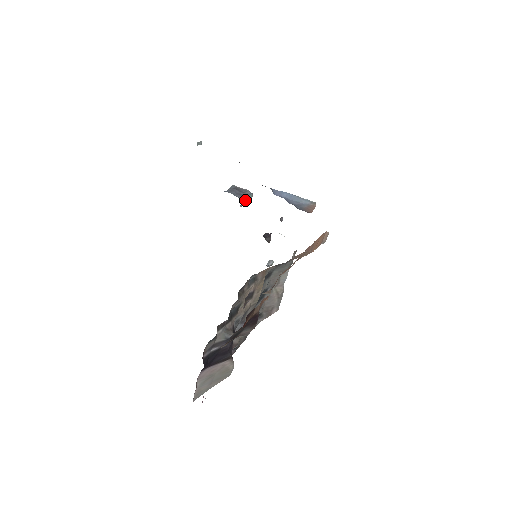
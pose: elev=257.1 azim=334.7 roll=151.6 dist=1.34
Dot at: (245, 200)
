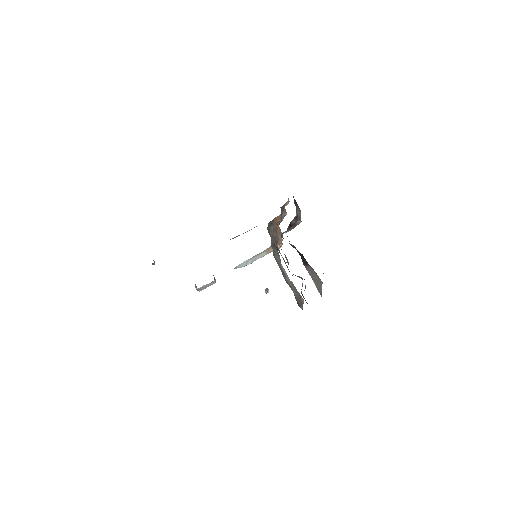
Dot at: occluded
